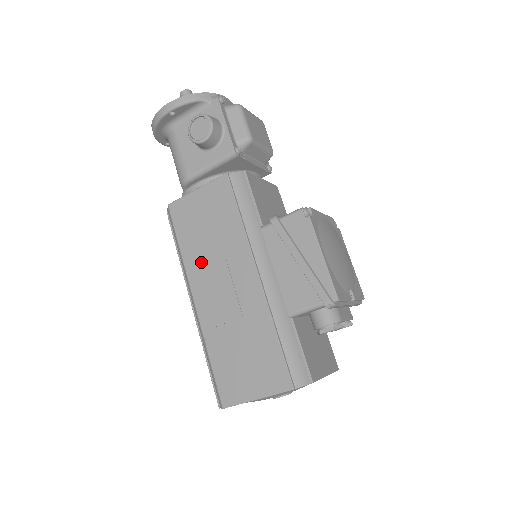
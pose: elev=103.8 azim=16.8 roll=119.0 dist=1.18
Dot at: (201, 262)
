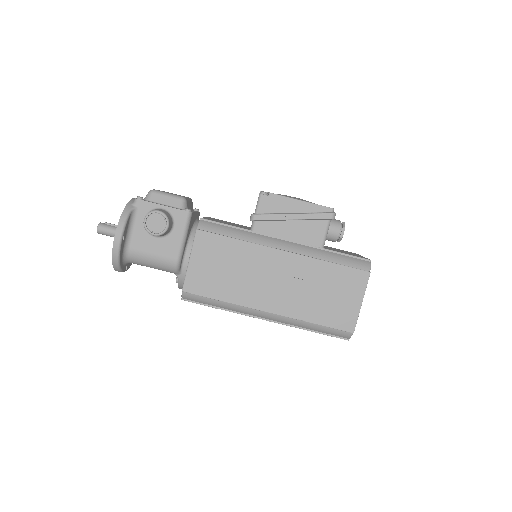
Dot at: (245, 289)
